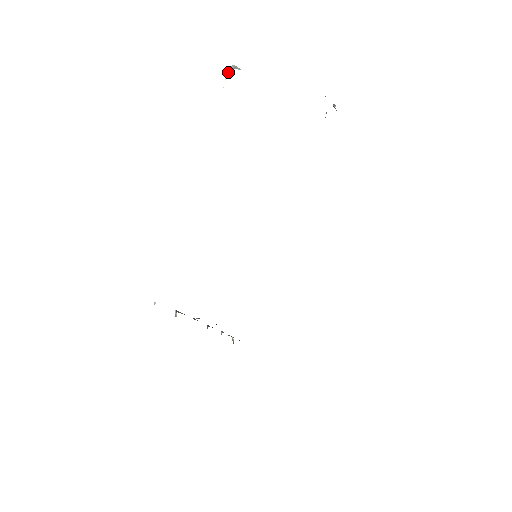
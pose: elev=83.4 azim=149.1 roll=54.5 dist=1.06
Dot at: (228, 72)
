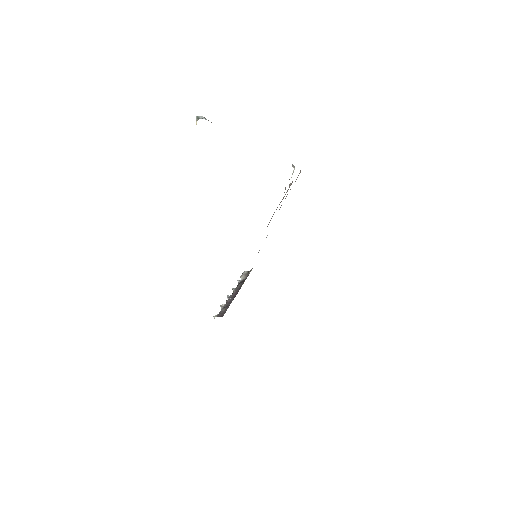
Dot at: (197, 120)
